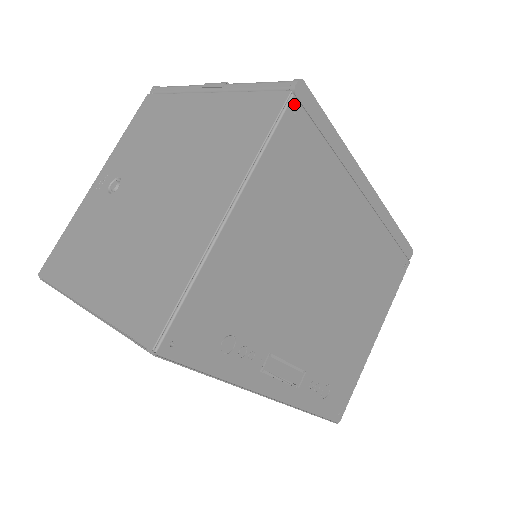
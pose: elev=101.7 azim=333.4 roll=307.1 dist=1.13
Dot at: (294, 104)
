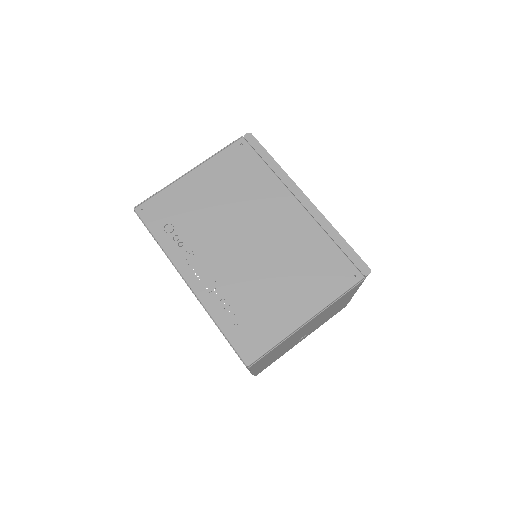
Dot at: (242, 141)
